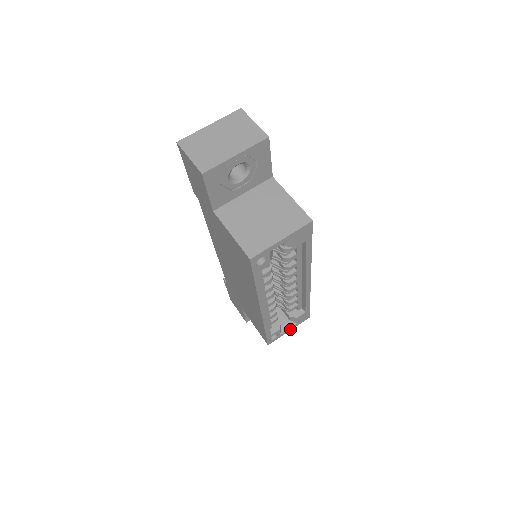
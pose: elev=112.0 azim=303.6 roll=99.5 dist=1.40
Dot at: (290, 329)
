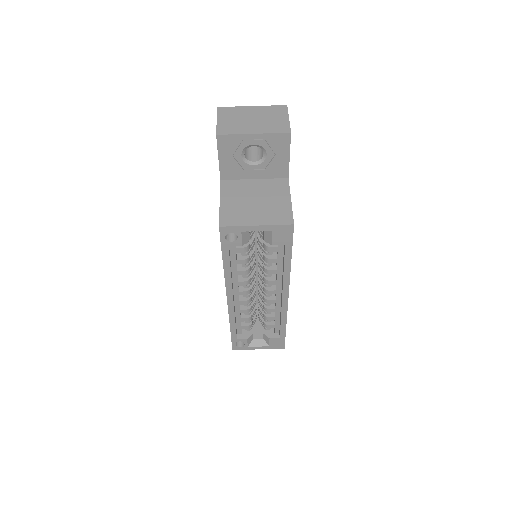
Dot at: (260, 347)
